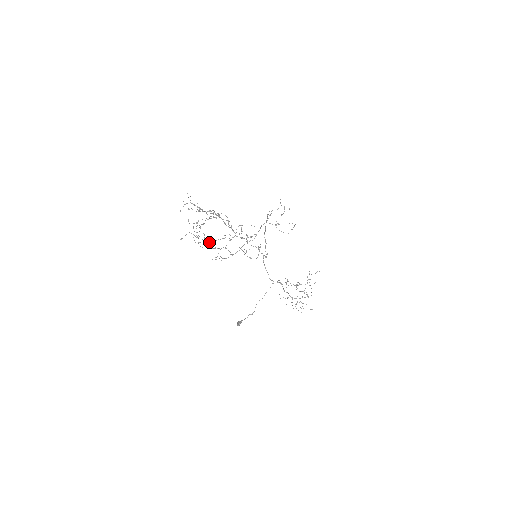
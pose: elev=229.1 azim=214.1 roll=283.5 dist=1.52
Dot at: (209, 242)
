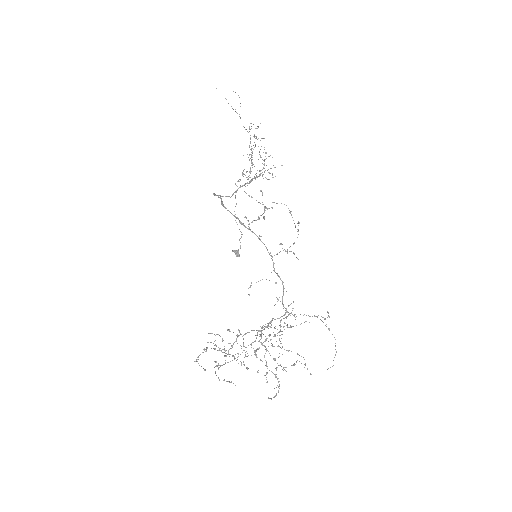
Dot at: (251, 344)
